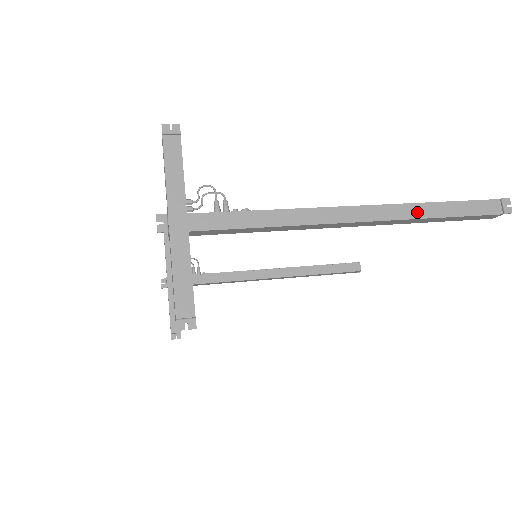
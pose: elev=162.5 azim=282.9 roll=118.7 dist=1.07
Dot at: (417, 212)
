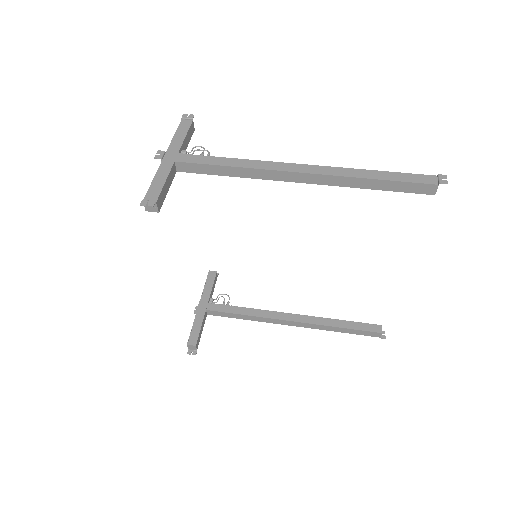
Dot at: (354, 173)
